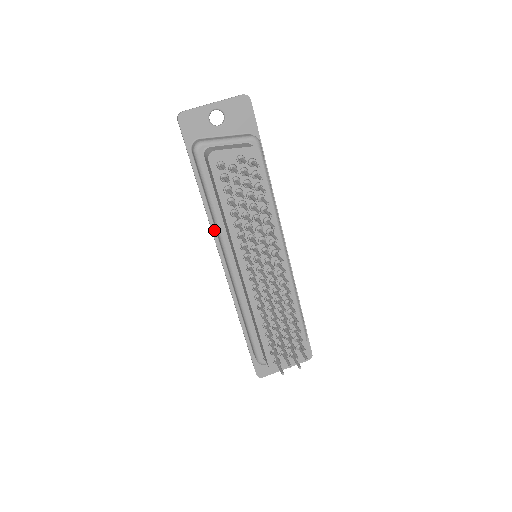
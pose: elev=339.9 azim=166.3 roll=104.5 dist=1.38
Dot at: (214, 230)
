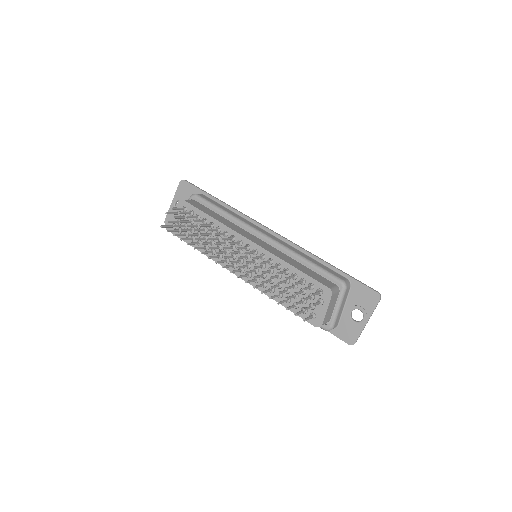
Dot at: occluded
